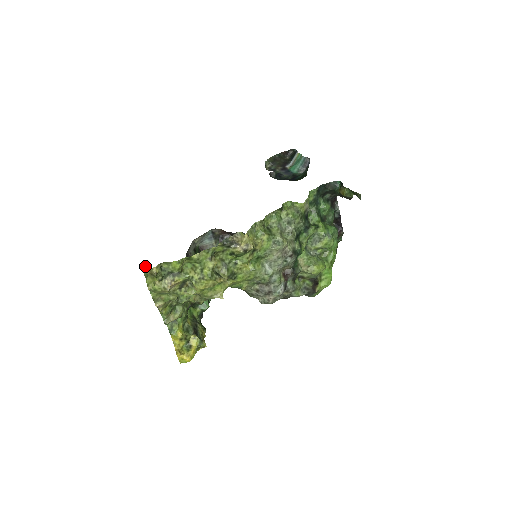
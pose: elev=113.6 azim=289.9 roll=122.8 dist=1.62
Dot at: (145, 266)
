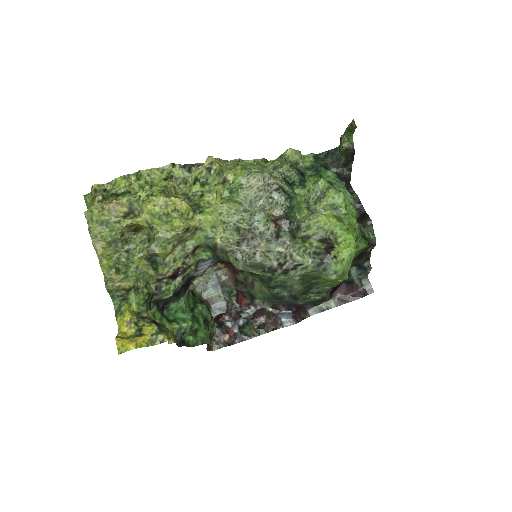
Dot at: (88, 195)
